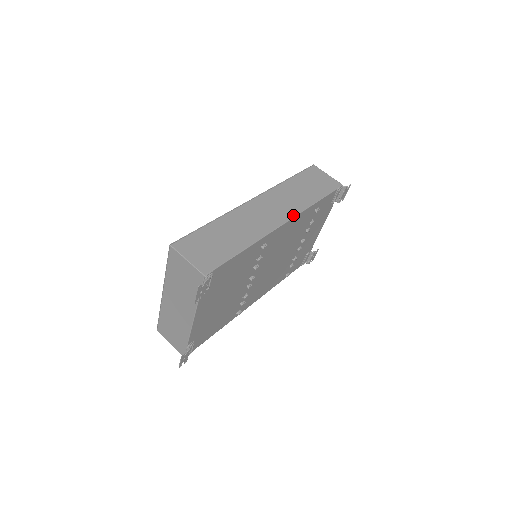
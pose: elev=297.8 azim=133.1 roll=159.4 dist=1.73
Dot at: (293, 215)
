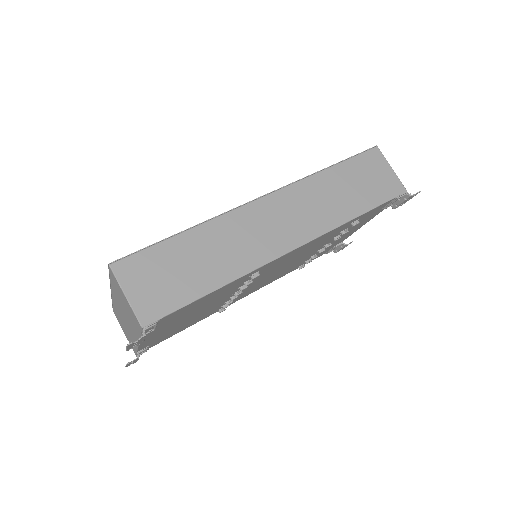
Dot at: (311, 237)
